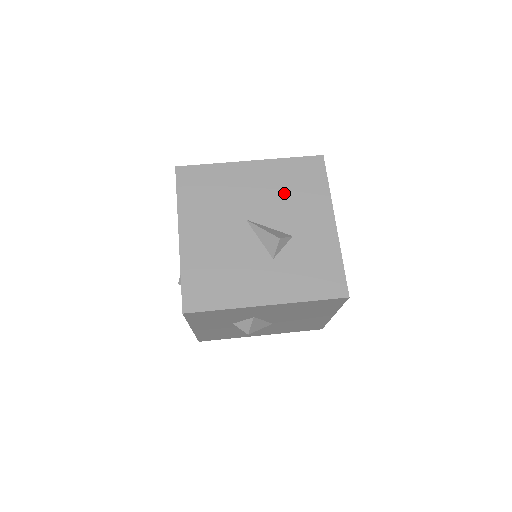
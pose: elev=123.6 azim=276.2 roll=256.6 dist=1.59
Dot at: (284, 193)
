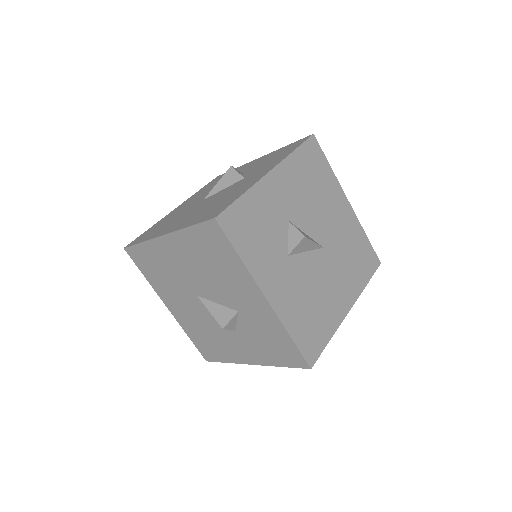
Dot at: occluded
